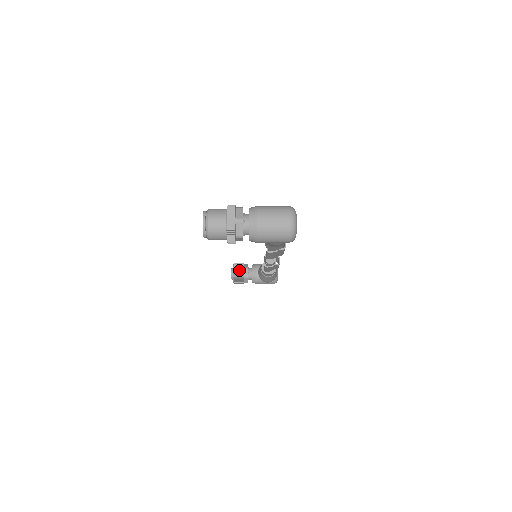
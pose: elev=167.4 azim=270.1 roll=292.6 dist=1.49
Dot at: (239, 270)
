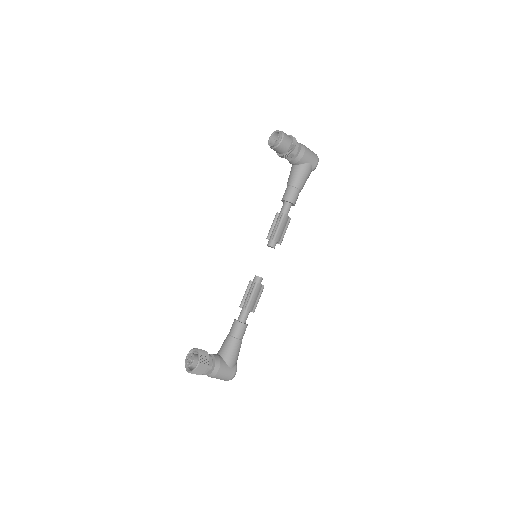
Dot at: occluded
